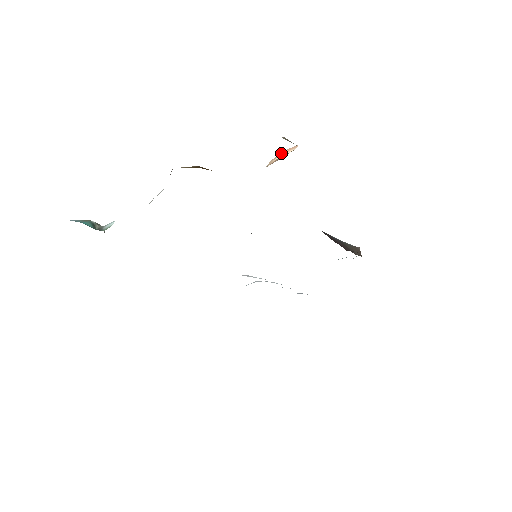
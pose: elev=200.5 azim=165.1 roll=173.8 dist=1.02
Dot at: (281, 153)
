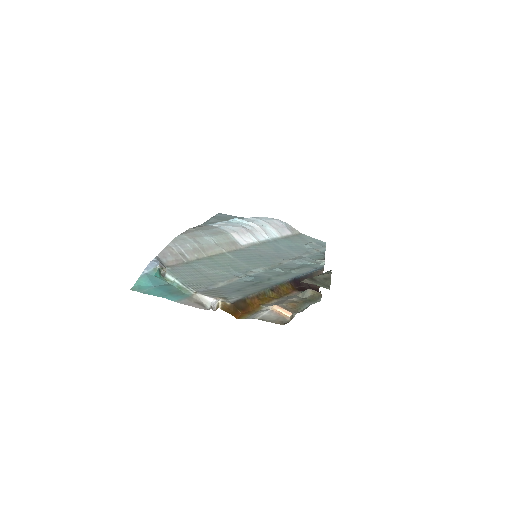
Dot at: (282, 309)
